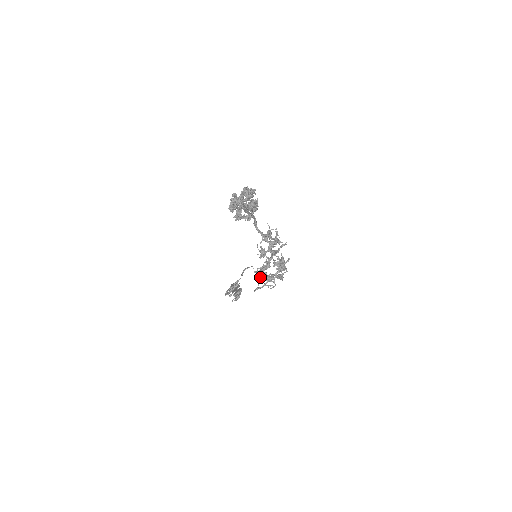
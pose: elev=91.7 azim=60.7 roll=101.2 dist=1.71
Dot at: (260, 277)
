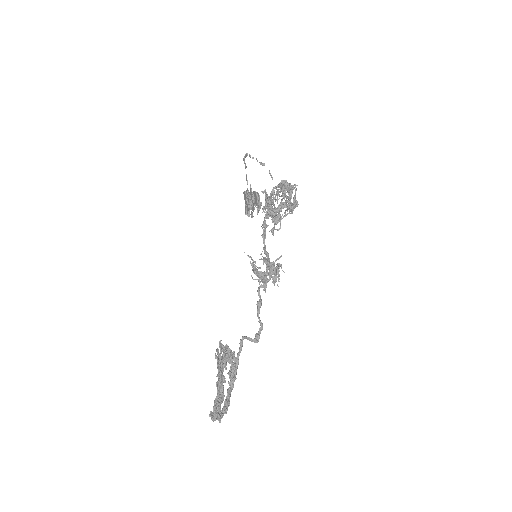
Dot at: occluded
